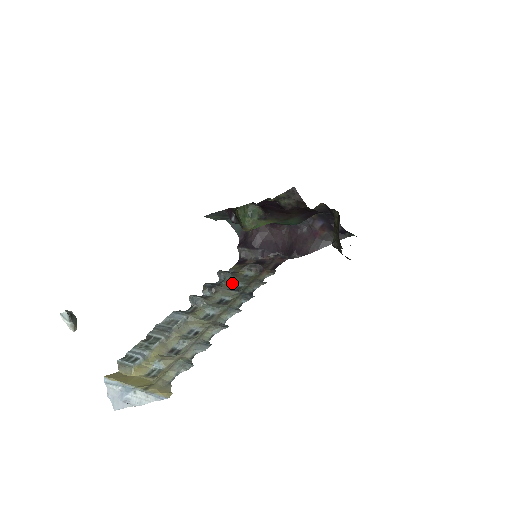
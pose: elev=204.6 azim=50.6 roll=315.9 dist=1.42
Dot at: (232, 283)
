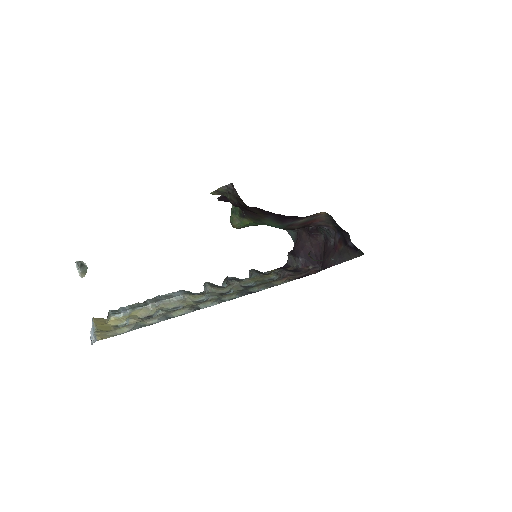
Dot at: (251, 282)
